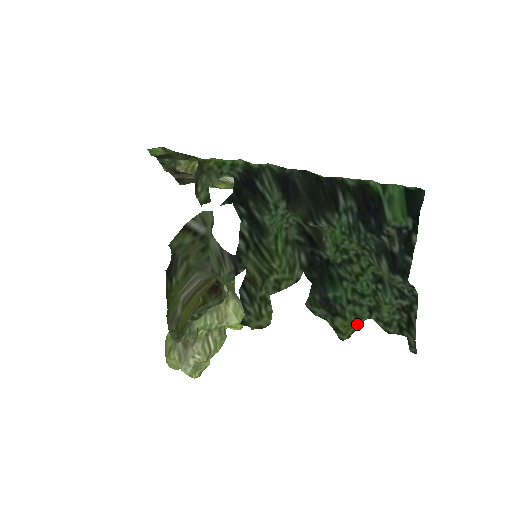
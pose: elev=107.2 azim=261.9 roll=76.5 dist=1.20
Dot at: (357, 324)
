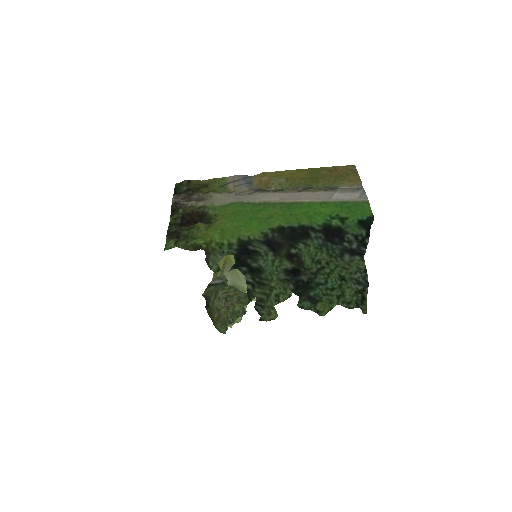
Dot at: (330, 306)
